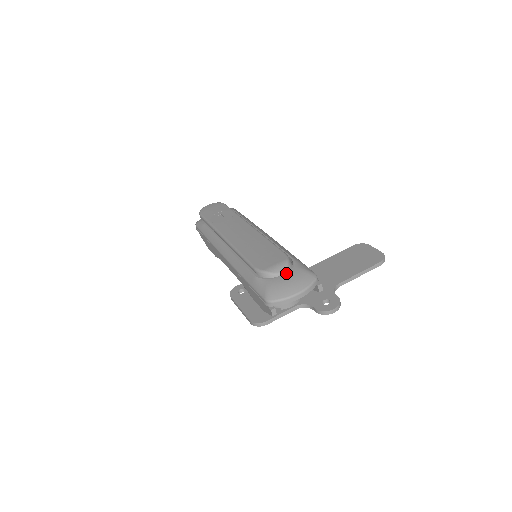
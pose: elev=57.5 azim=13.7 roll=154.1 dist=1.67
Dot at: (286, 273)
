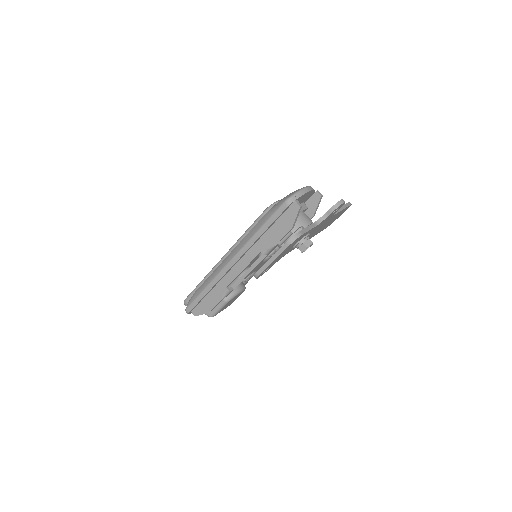
Dot at: occluded
